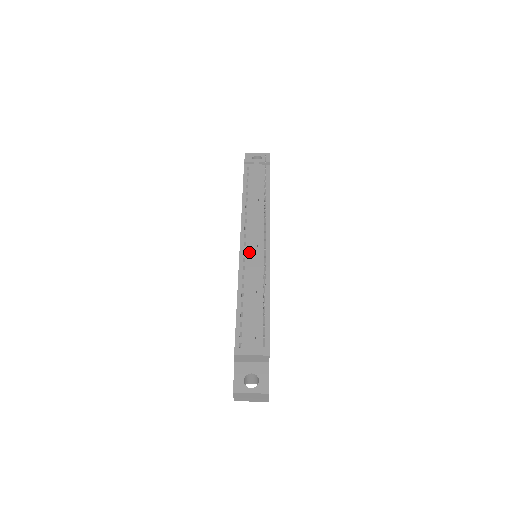
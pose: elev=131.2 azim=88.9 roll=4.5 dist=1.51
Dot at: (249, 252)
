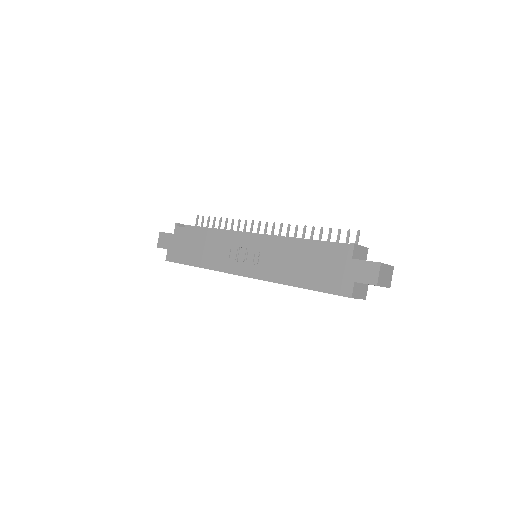
Dot at: occluded
